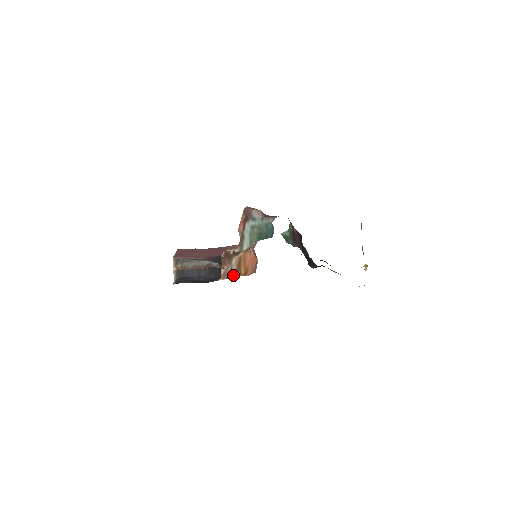
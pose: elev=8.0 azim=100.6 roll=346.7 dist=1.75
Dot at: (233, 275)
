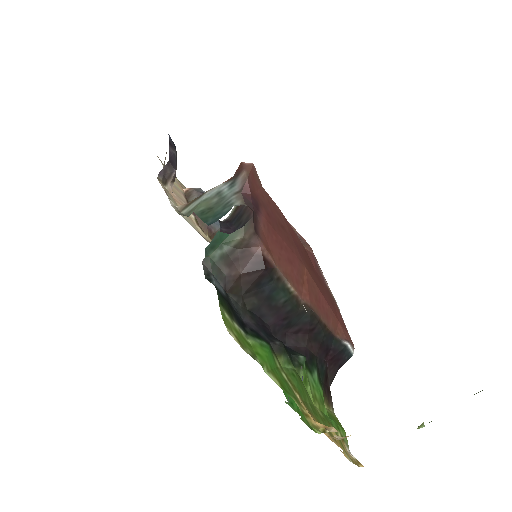
Dot at: occluded
